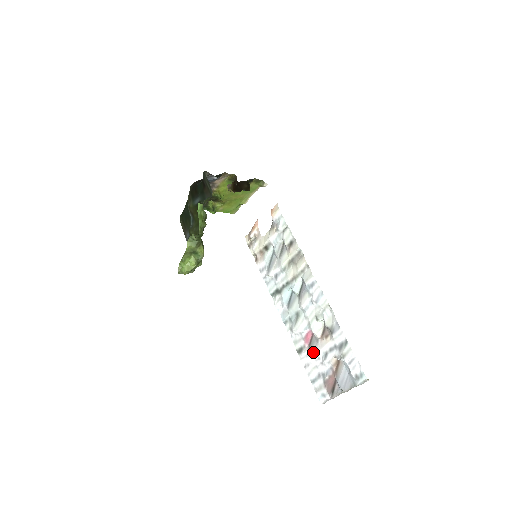
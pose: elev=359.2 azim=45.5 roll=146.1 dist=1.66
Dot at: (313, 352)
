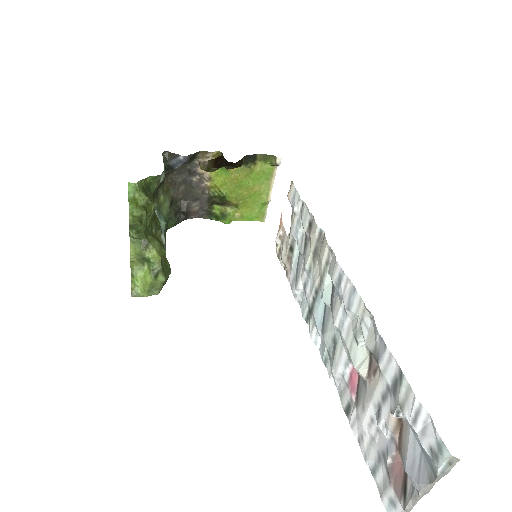
Dot at: (362, 409)
